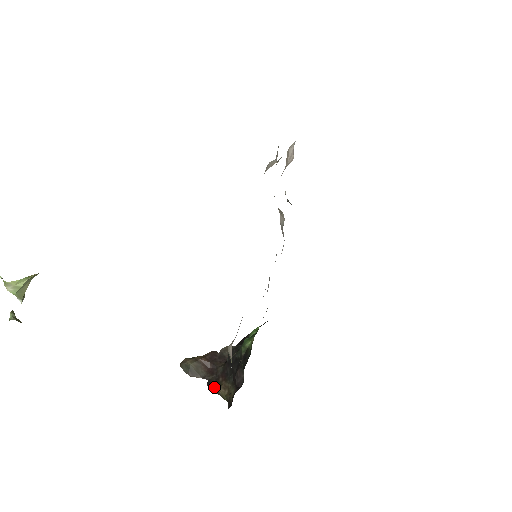
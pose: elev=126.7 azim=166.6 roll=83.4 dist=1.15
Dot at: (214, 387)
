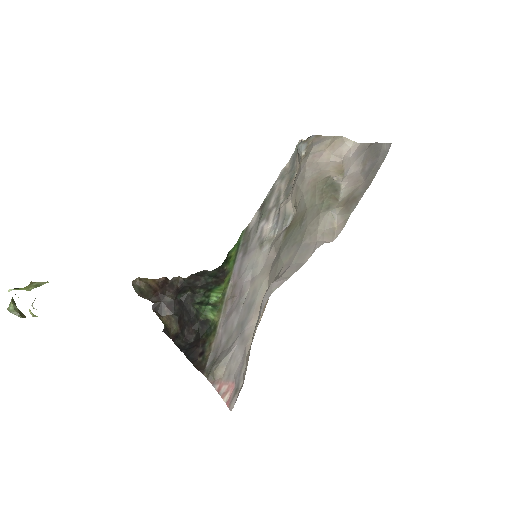
Dot at: (158, 312)
